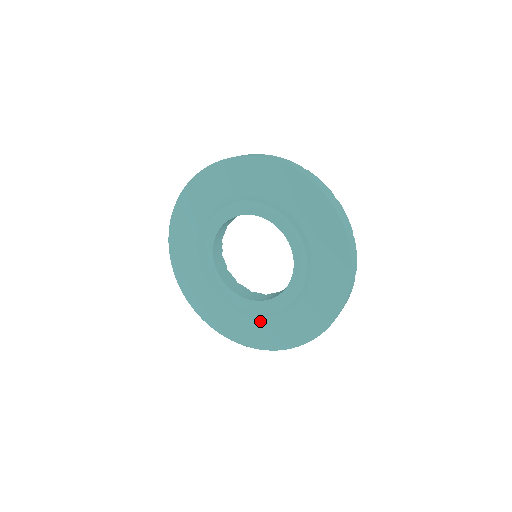
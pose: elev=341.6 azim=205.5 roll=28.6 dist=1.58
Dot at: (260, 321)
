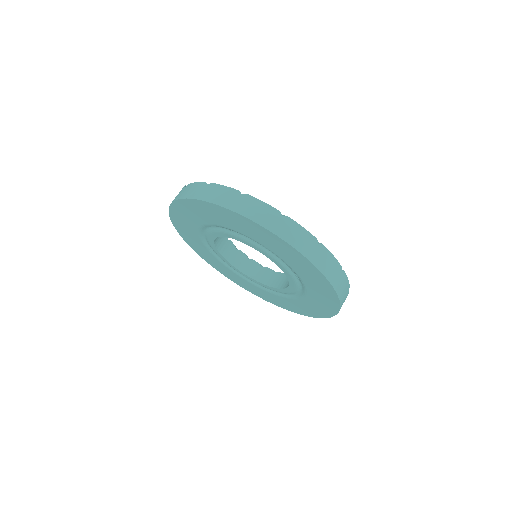
Dot at: (289, 300)
